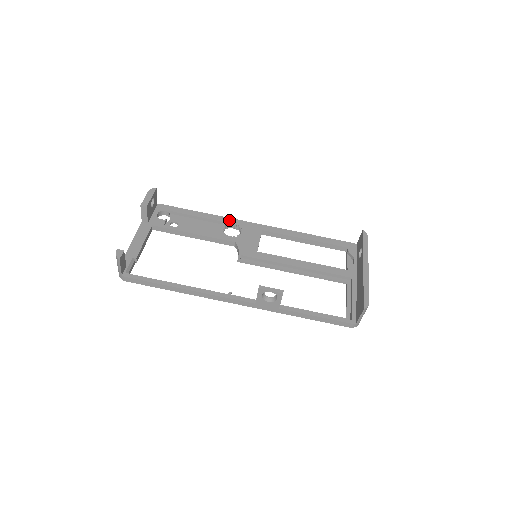
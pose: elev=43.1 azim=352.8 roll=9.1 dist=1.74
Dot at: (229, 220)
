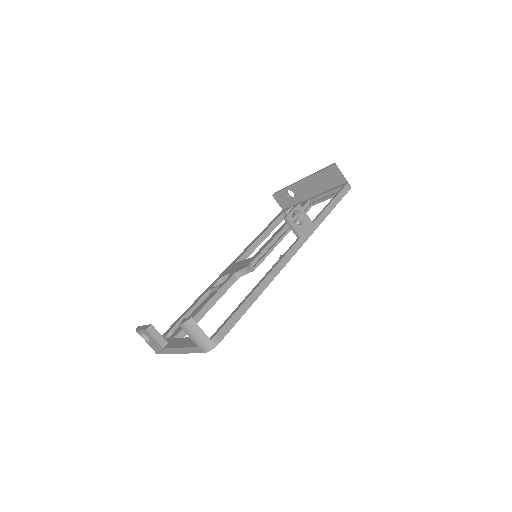
Dot at: (210, 286)
